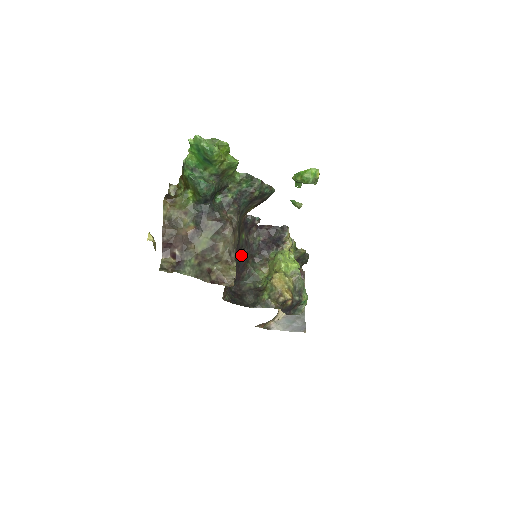
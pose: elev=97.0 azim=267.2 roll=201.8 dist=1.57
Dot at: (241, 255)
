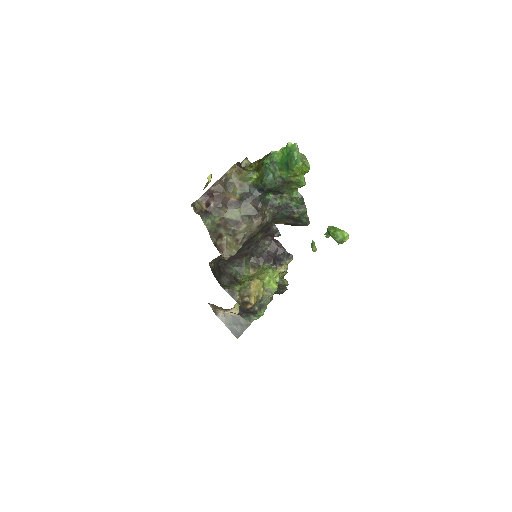
Dot at: (247, 246)
